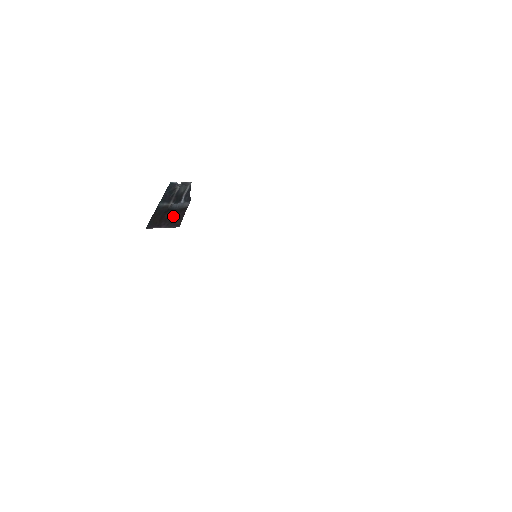
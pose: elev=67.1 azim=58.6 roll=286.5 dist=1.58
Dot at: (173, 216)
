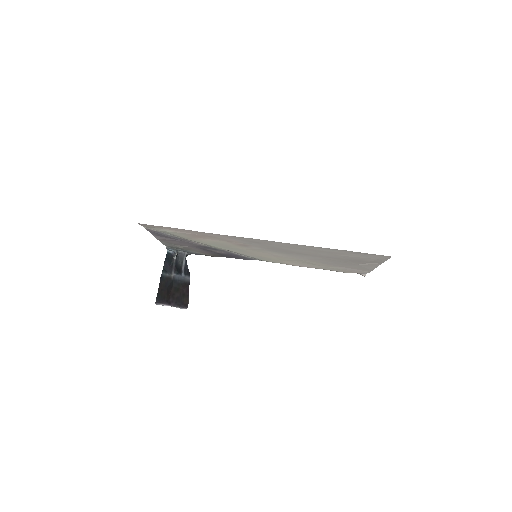
Dot at: (179, 293)
